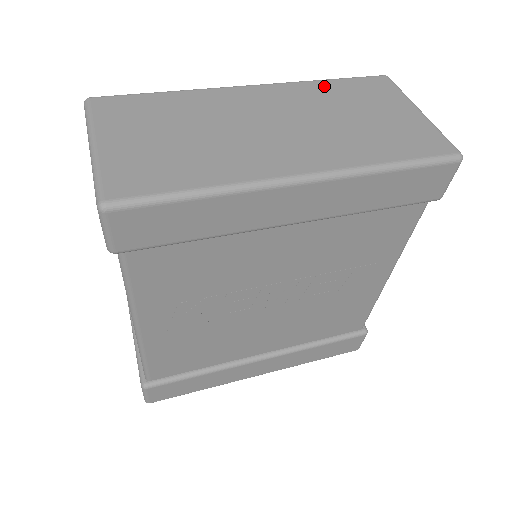
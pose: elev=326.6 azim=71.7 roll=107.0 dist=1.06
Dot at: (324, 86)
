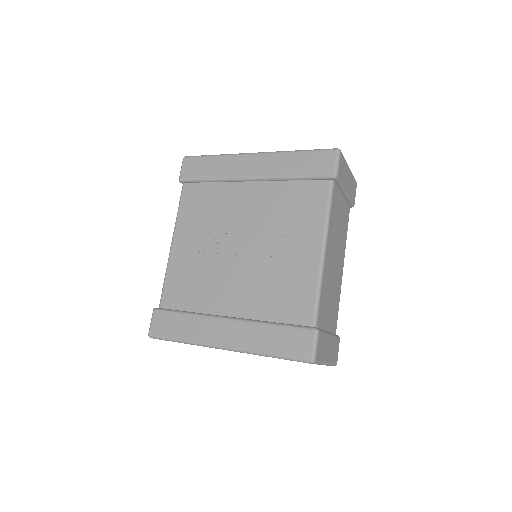
Dot at: occluded
